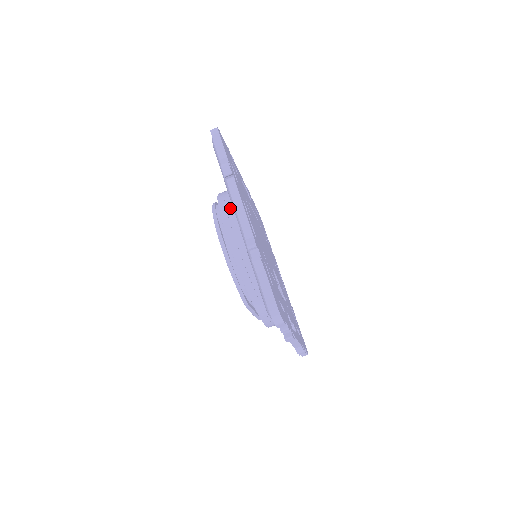
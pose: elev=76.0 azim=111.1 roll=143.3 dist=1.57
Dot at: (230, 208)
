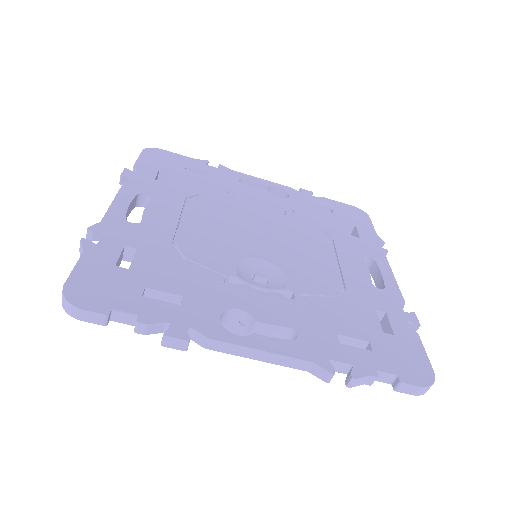
Dot at: occluded
